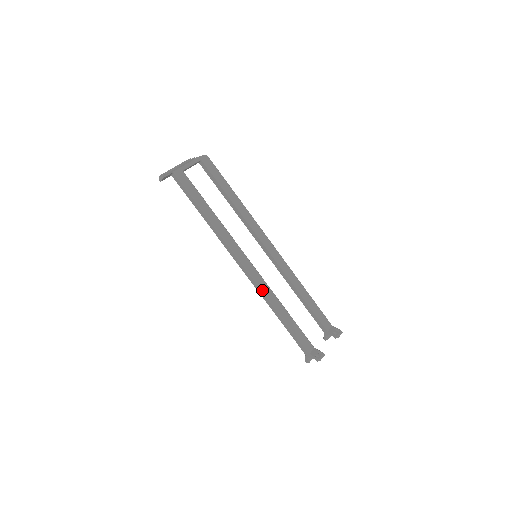
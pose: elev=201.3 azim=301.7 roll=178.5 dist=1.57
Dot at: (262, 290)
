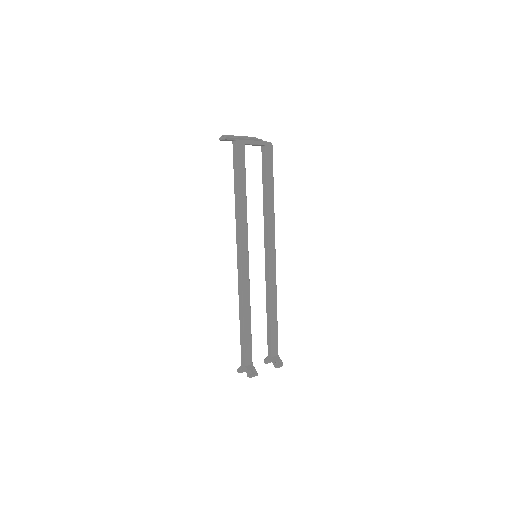
Dot at: (242, 288)
